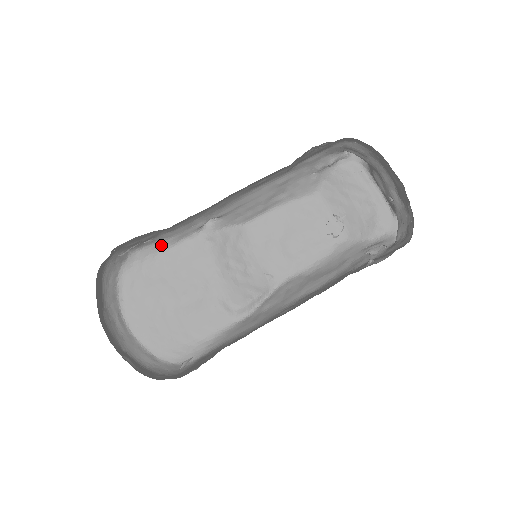
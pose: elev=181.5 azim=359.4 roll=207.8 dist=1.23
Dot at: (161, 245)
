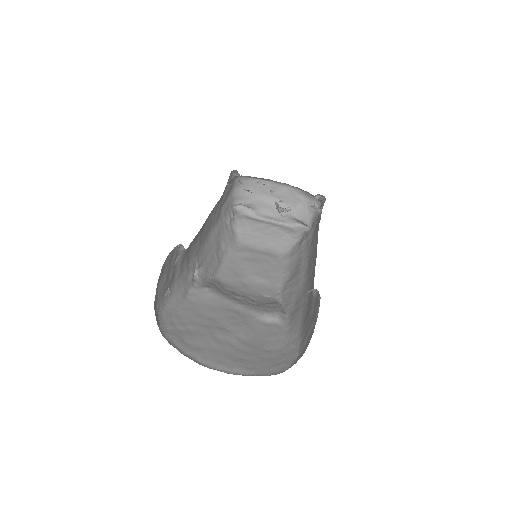
Dot at: (175, 303)
